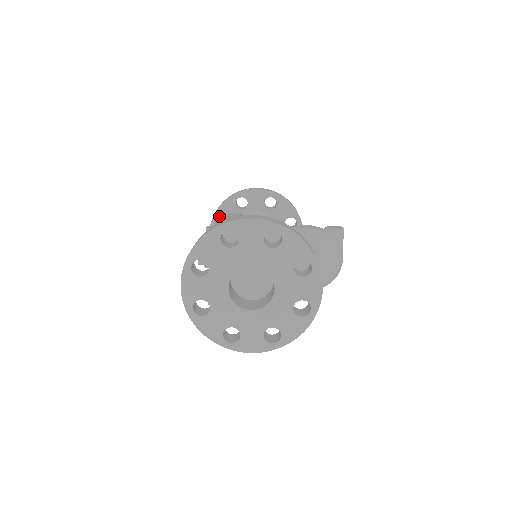
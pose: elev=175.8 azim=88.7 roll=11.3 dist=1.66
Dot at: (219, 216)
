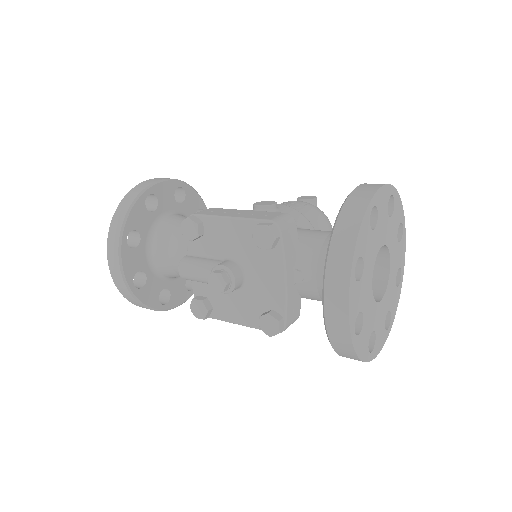
Dot at: (216, 215)
